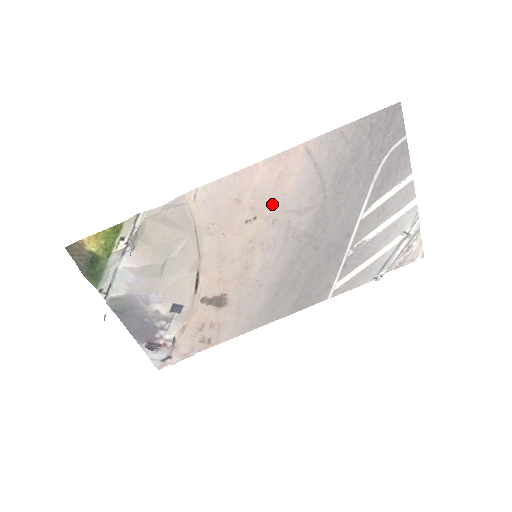
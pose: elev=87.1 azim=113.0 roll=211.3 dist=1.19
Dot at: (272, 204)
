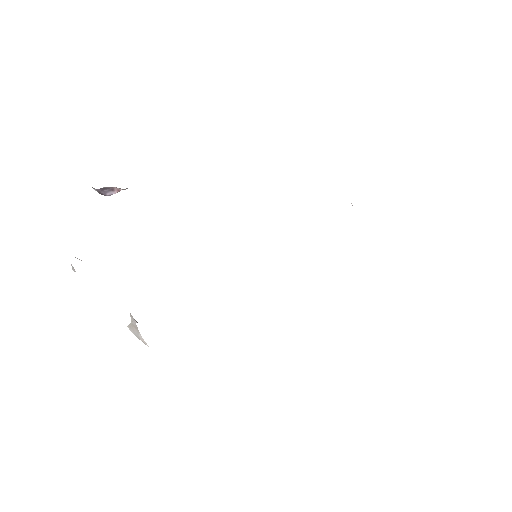
Dot at: occluded
